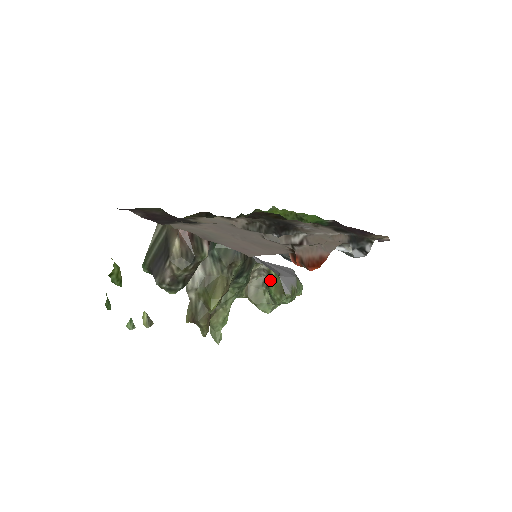
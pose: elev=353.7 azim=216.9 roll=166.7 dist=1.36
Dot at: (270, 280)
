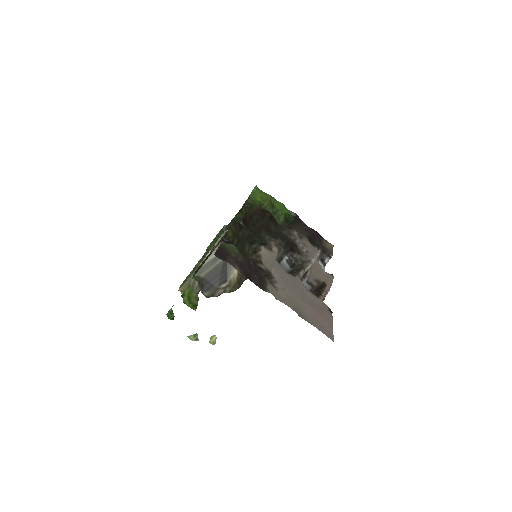
Dot at: occluded
